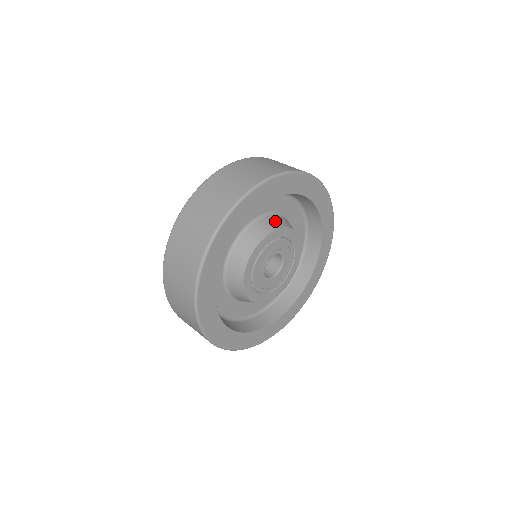
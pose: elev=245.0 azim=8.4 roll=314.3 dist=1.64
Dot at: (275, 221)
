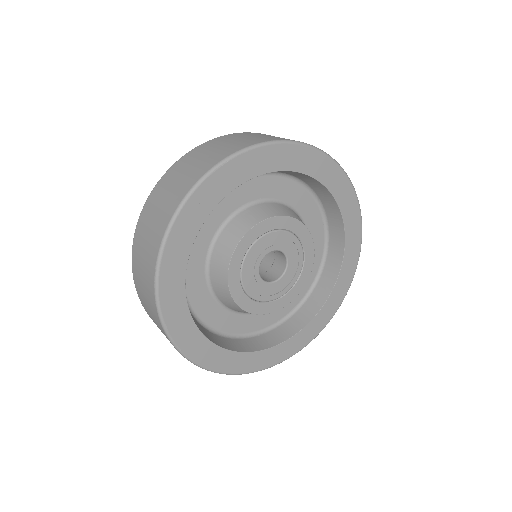
Dot at: (261, 211)
